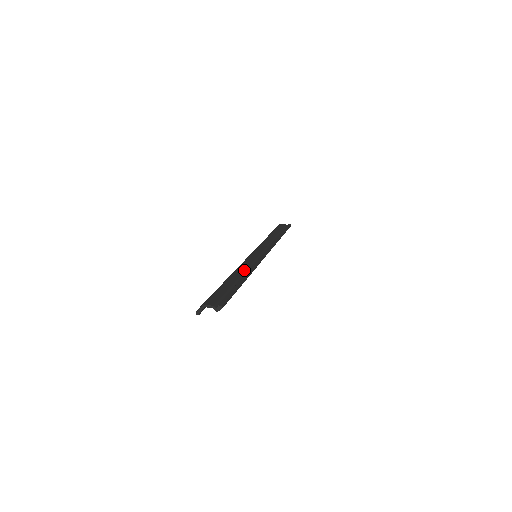
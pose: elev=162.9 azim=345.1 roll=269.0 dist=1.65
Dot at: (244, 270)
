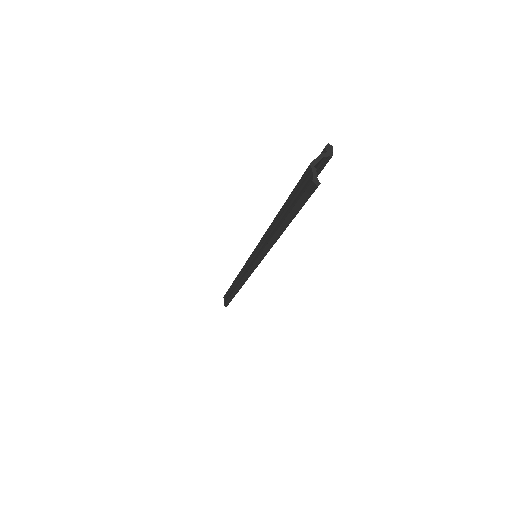
Dot at: occluded
